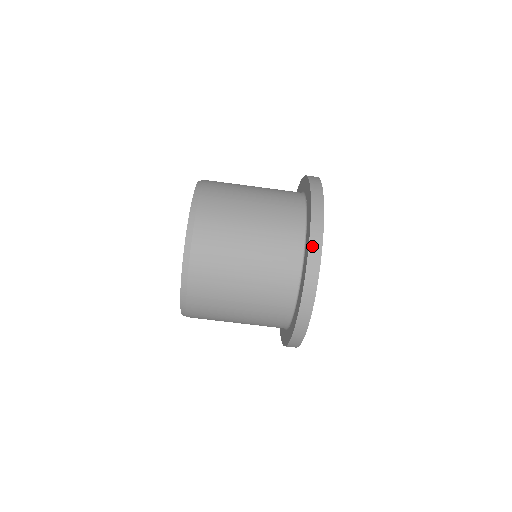
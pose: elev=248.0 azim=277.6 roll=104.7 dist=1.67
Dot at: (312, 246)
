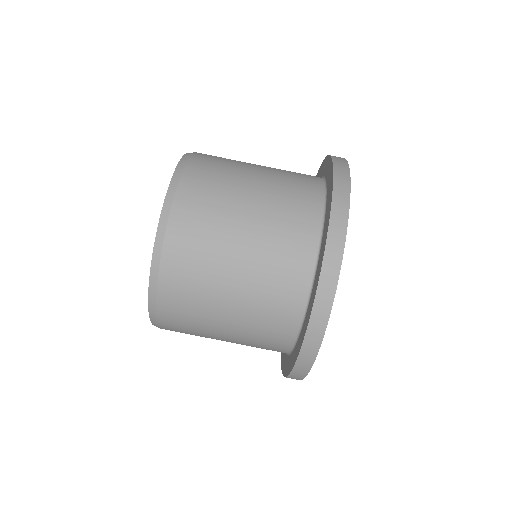
Dot at: (324, 277)
